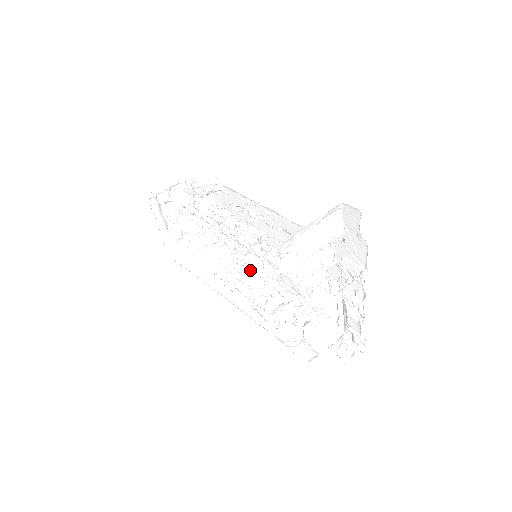
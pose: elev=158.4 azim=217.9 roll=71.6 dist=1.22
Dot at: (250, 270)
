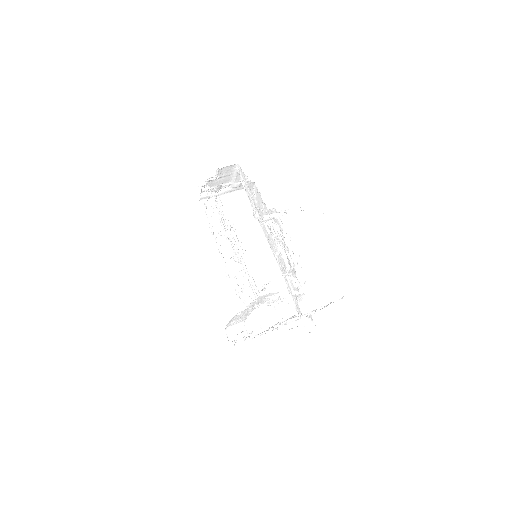
Dot at: (275, 228)
